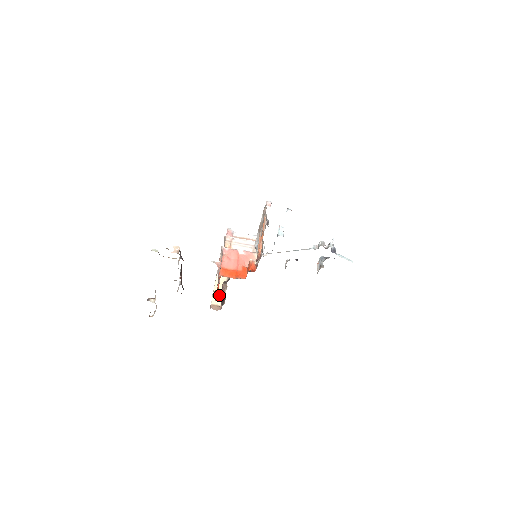
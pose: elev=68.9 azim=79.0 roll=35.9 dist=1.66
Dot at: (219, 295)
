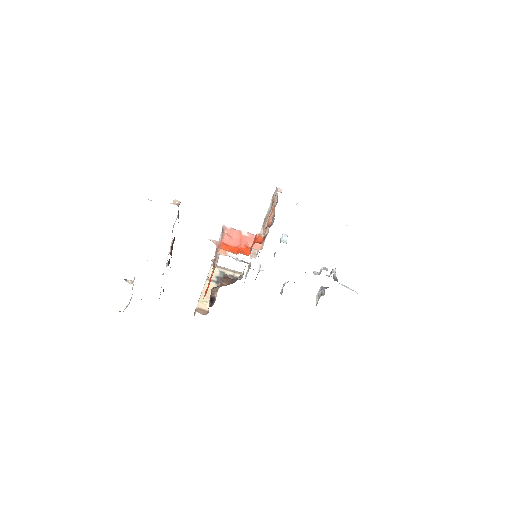
Dot at: (206, 301)
